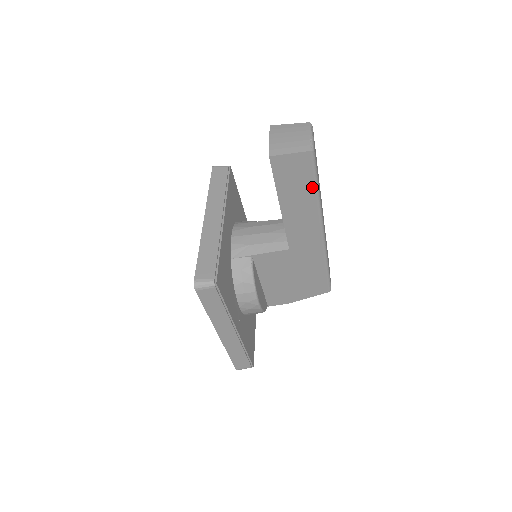
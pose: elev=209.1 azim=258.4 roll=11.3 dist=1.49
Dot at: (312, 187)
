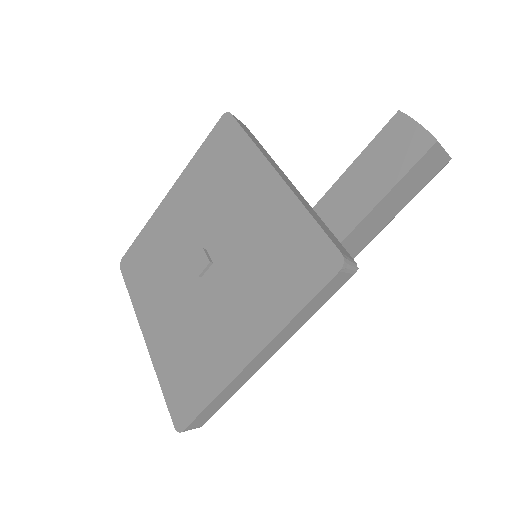
Dot at: (413, 196)
